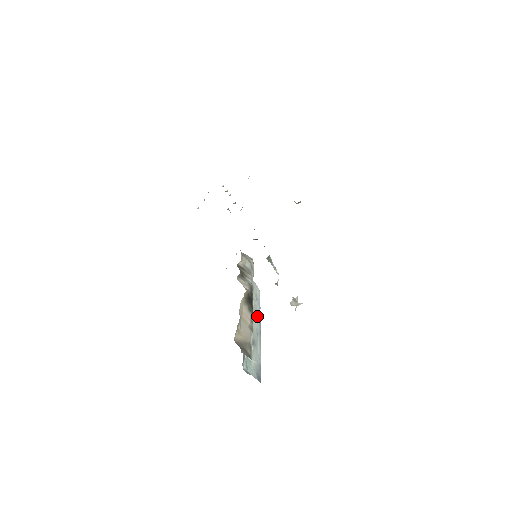
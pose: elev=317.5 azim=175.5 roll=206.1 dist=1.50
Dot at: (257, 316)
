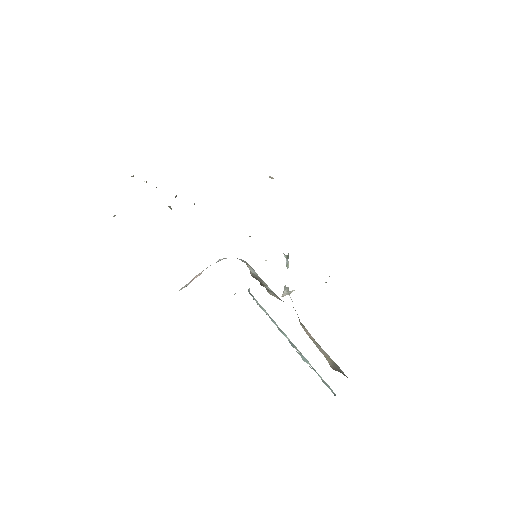
Dot at: occluded
